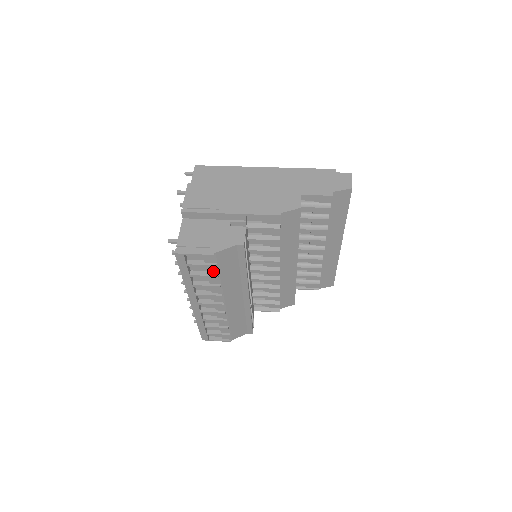
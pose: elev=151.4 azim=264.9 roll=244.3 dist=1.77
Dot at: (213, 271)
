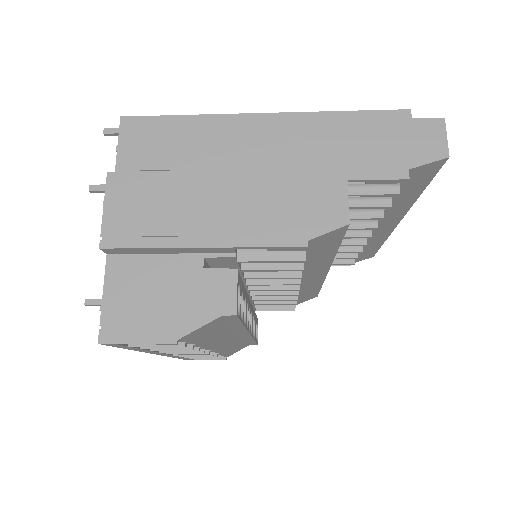
Dot at: occluded
